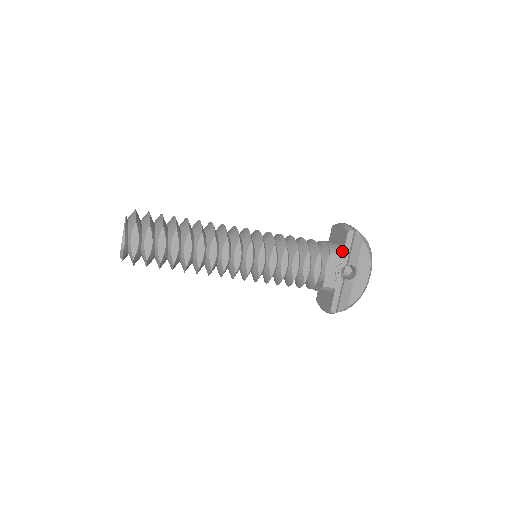
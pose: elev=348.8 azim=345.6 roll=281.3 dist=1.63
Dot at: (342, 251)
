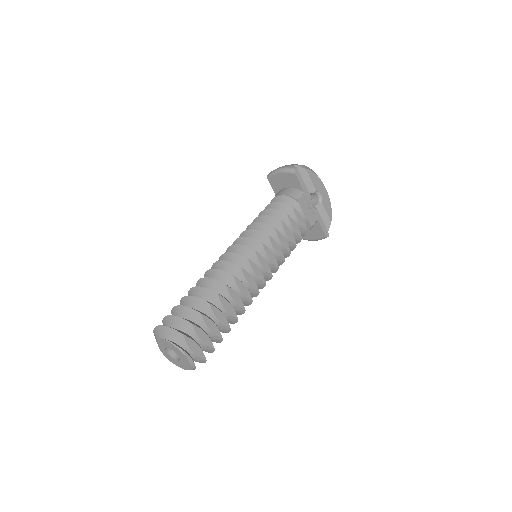
Dot at: (301, 190)
